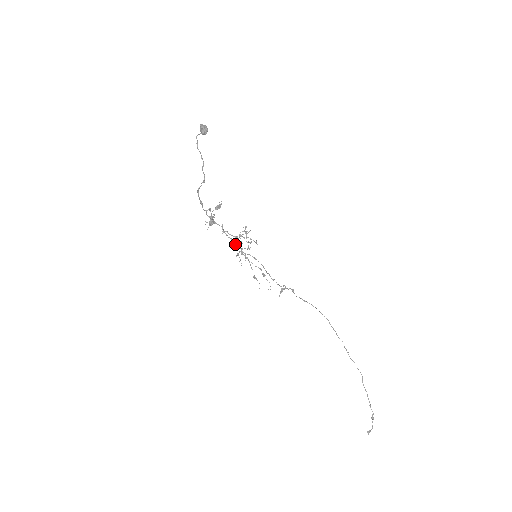
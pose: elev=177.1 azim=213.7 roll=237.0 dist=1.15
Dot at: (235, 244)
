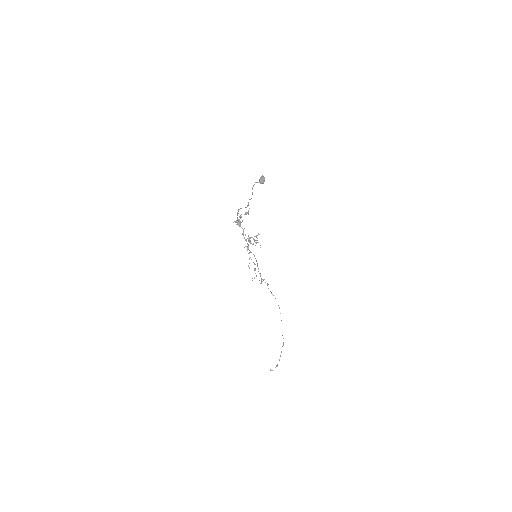
Dot at: occluded
